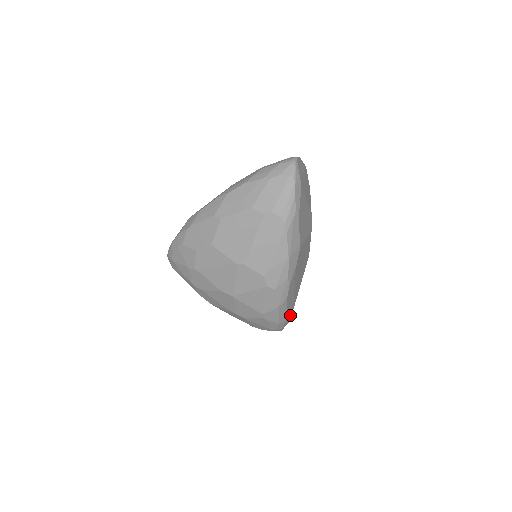
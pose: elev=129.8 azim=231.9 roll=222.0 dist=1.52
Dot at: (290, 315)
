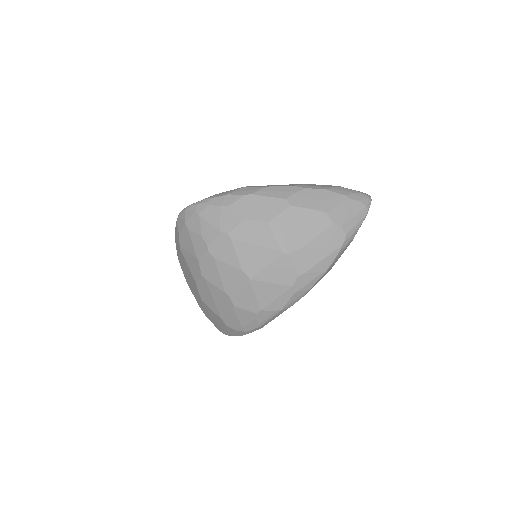
Dot at: occluded
